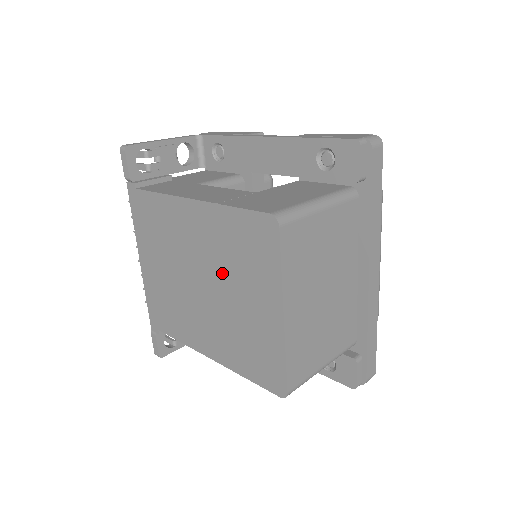
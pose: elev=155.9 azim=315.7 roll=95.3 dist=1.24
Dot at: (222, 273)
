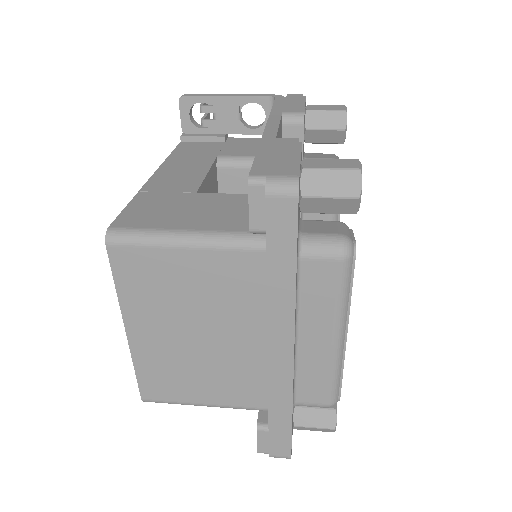
Dot at: occluded
